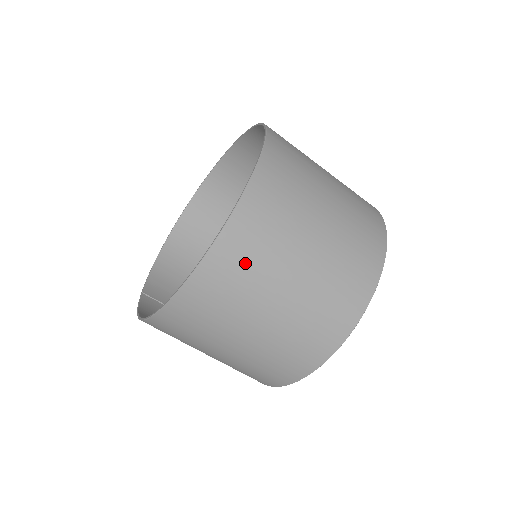
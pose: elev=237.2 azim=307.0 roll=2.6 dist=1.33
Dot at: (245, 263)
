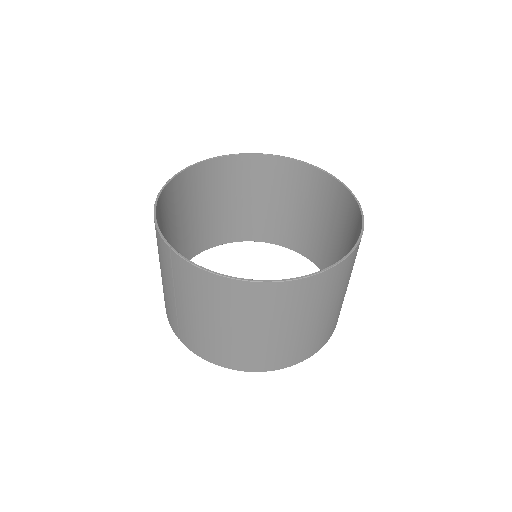
Dot at: (351, 267)
